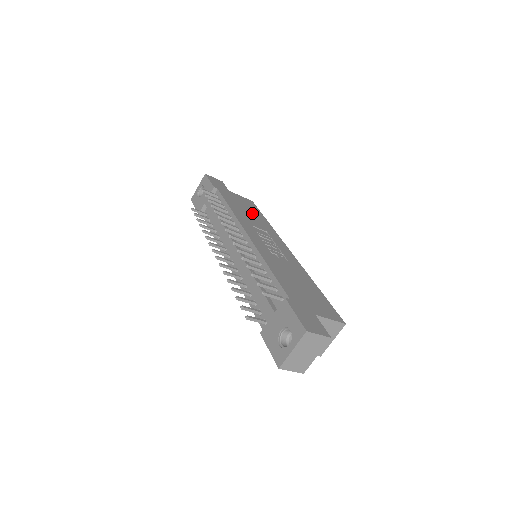
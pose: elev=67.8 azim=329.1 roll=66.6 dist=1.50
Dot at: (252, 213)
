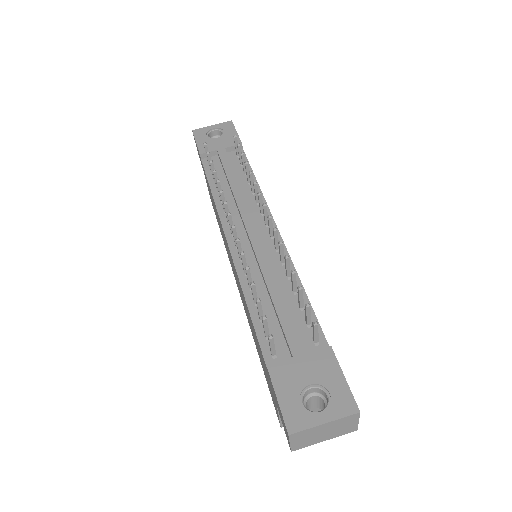
Dot at: occluded
